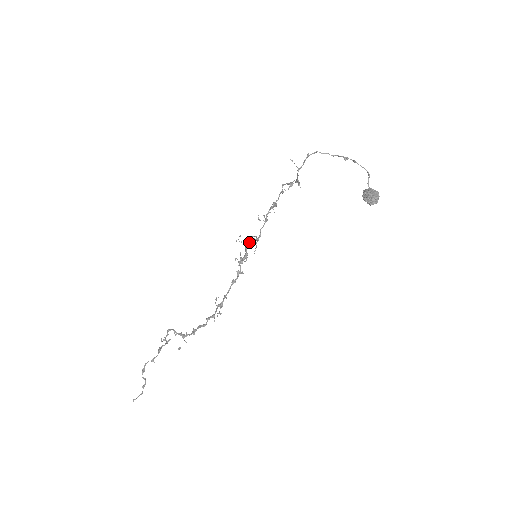
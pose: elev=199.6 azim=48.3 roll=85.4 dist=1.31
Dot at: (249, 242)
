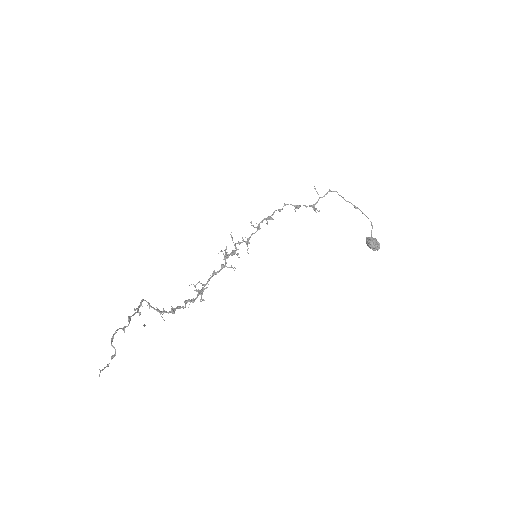
Dot at: occluded
